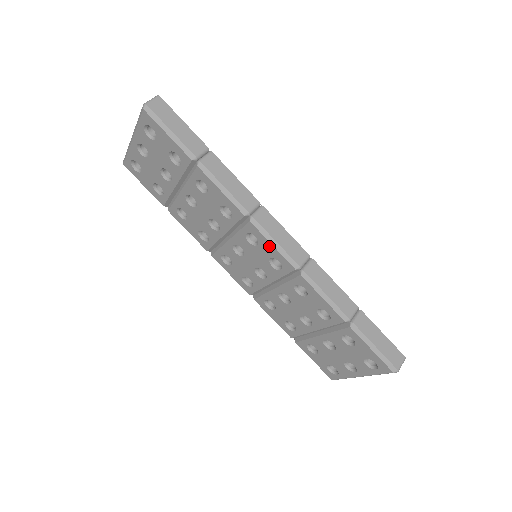
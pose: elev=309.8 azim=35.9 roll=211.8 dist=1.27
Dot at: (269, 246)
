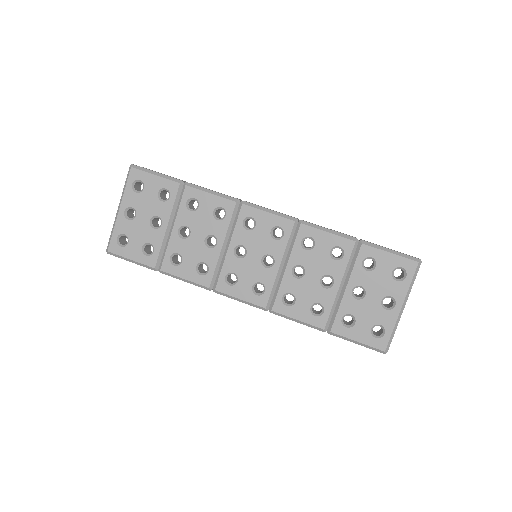
Dot at: (265, 216)
